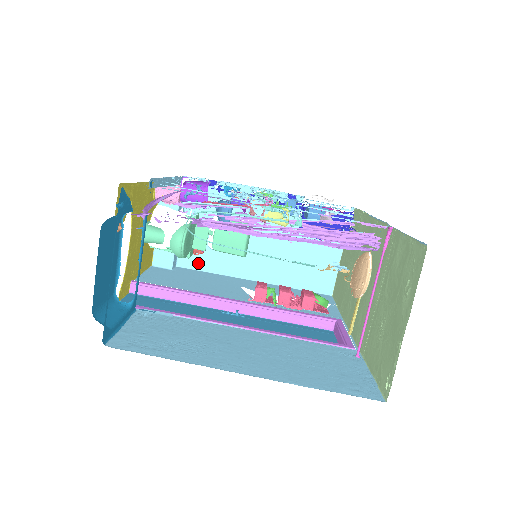
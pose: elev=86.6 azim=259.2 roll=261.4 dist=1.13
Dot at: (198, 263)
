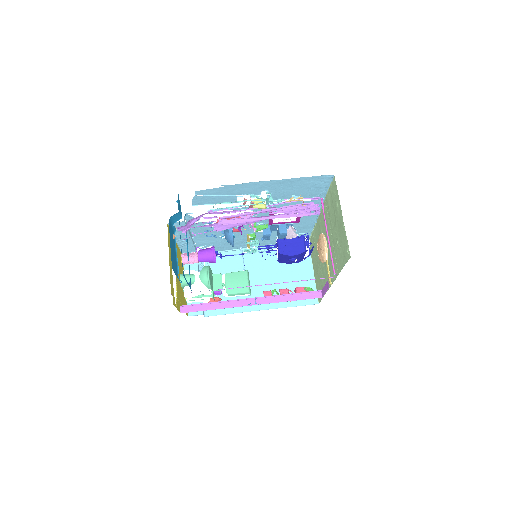
Dot at: (219, 310)
